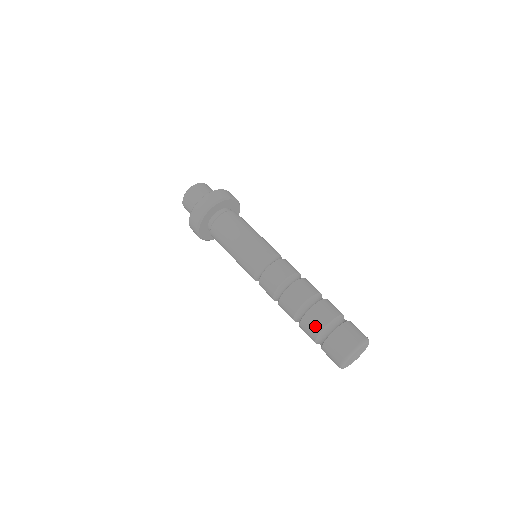
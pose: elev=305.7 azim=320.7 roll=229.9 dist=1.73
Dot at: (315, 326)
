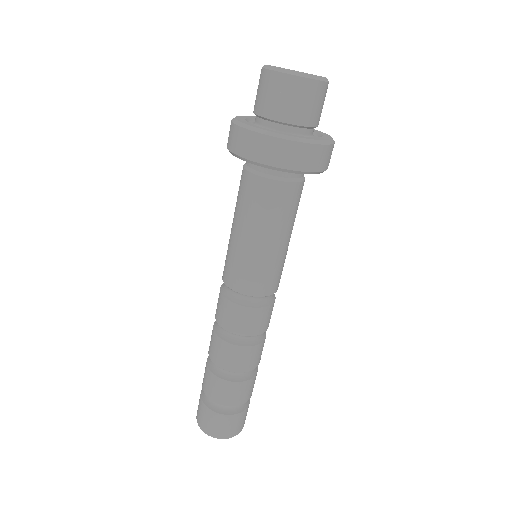
Dot at: (221, 396)
